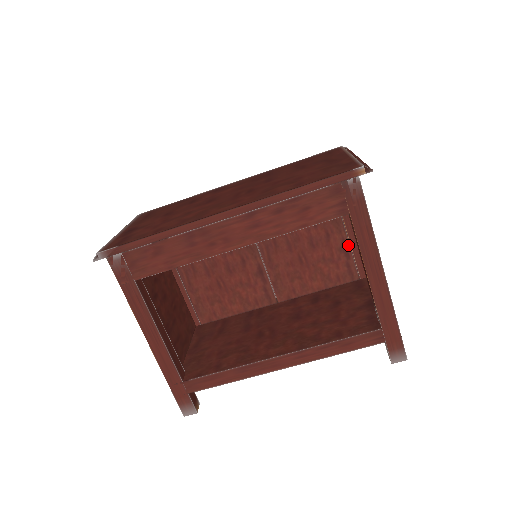
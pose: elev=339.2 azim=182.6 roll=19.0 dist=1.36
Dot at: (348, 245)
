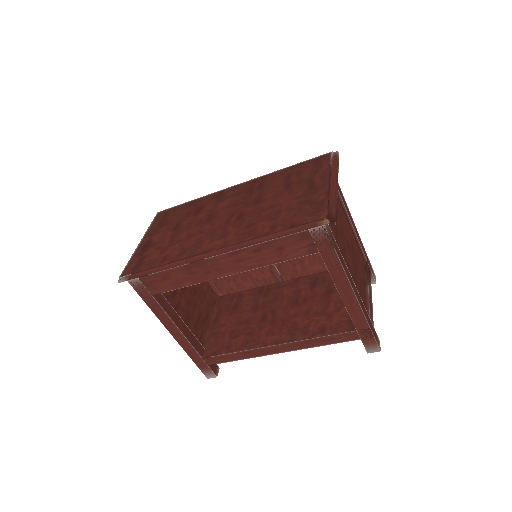
Dot at: occluded
